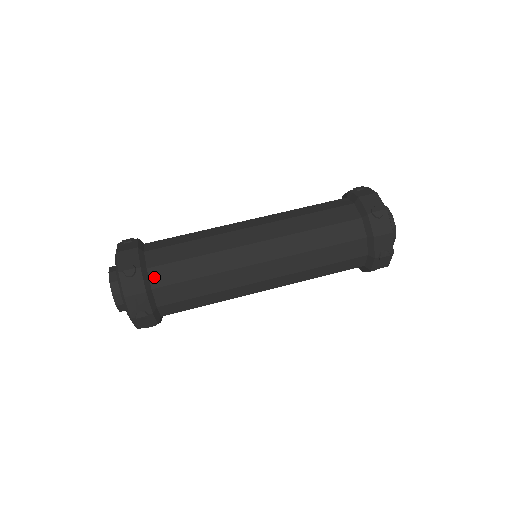
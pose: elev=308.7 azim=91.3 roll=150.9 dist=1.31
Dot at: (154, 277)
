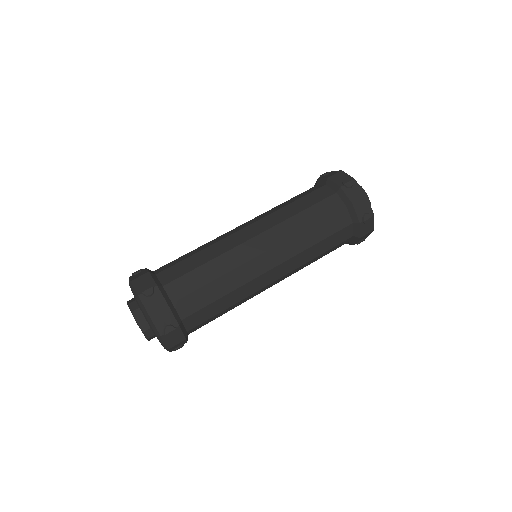
Dot at: (171, 292)
